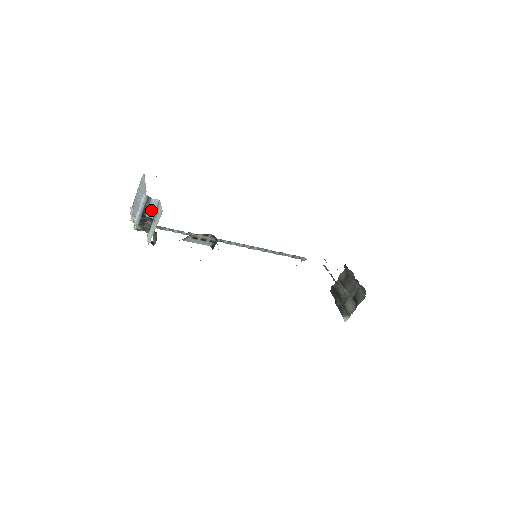
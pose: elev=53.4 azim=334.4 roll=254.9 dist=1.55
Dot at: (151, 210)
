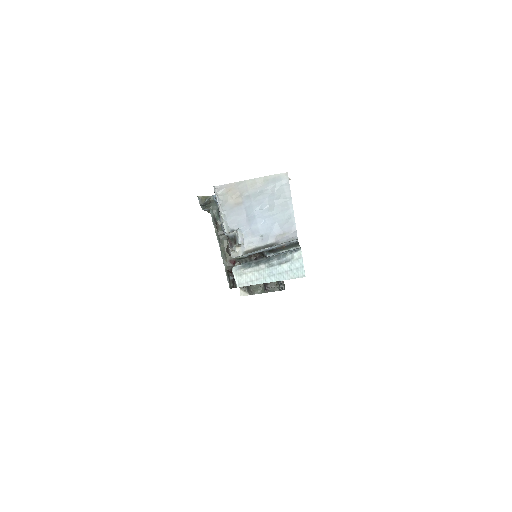
Dot at: (280, 252)
